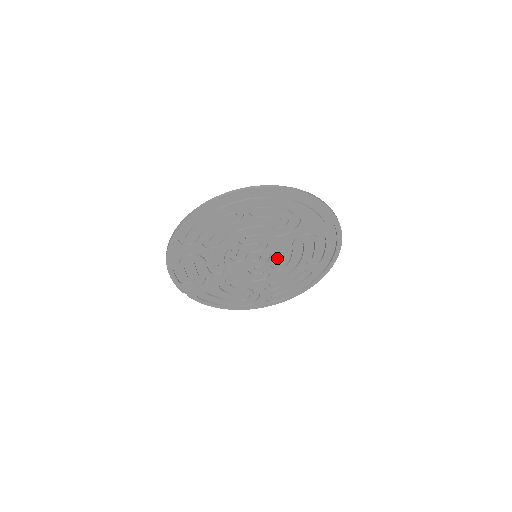
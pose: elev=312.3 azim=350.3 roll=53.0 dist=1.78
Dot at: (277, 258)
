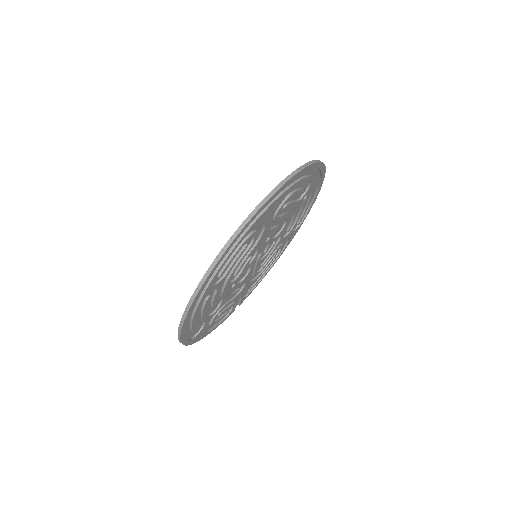
Dot at: (273, 232)
